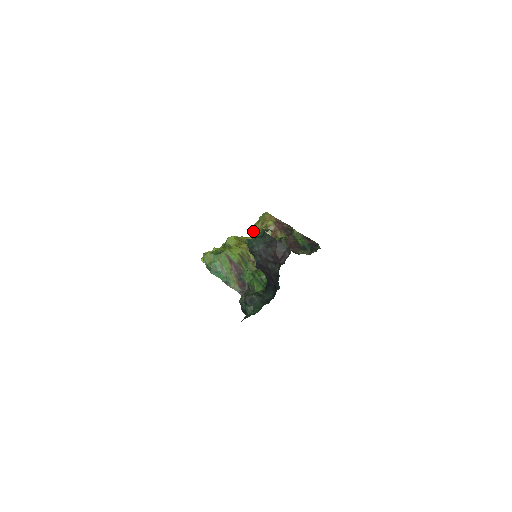
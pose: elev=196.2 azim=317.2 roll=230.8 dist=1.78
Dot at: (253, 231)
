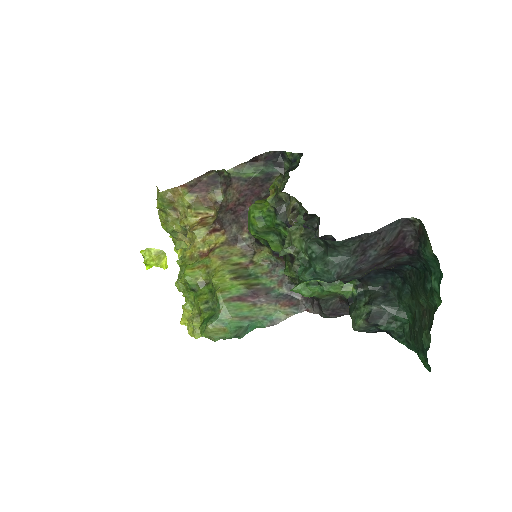
Dot at: (282, 253)
